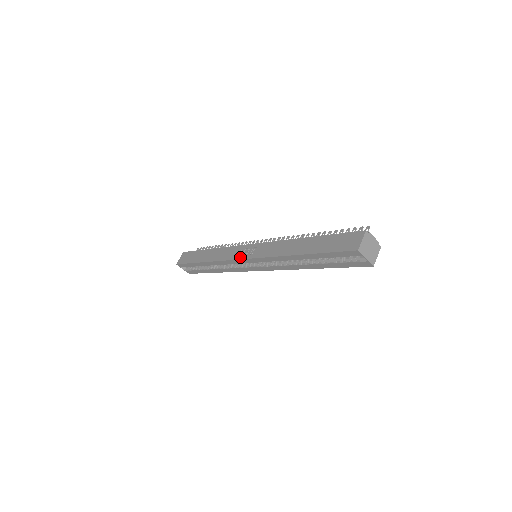
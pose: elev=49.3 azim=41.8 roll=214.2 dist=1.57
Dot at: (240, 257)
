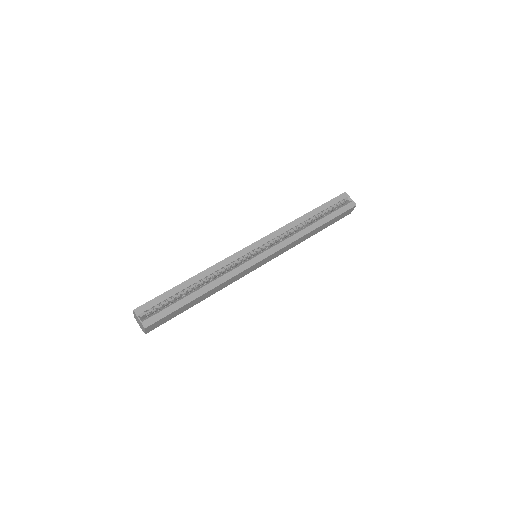
Dot at: (246, 248)
